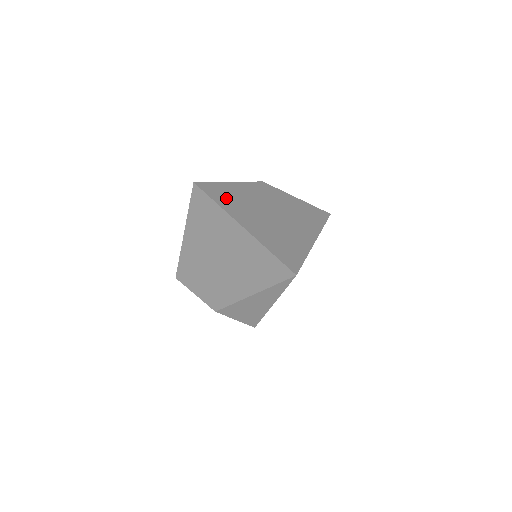
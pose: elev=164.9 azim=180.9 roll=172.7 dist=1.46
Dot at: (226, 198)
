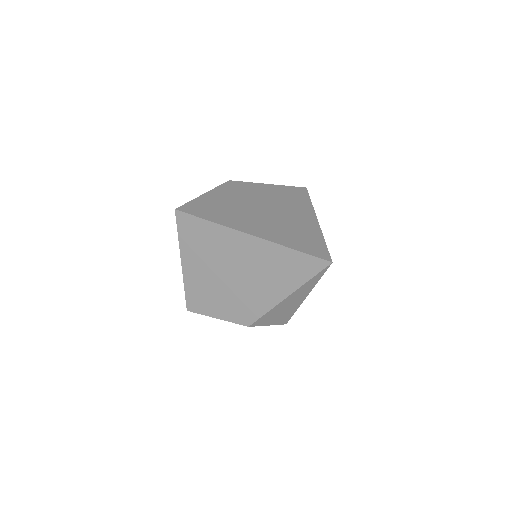
Dot at: (215, 212)
